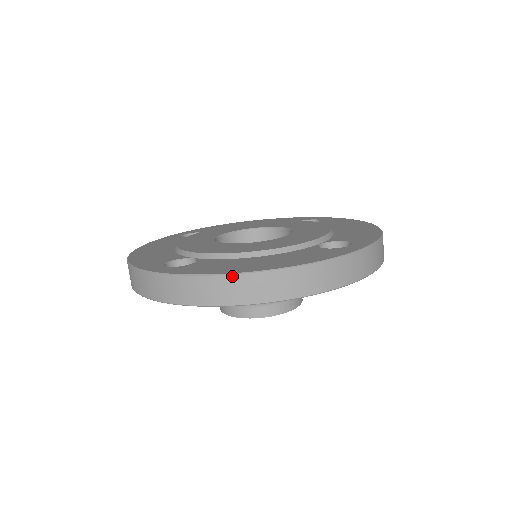
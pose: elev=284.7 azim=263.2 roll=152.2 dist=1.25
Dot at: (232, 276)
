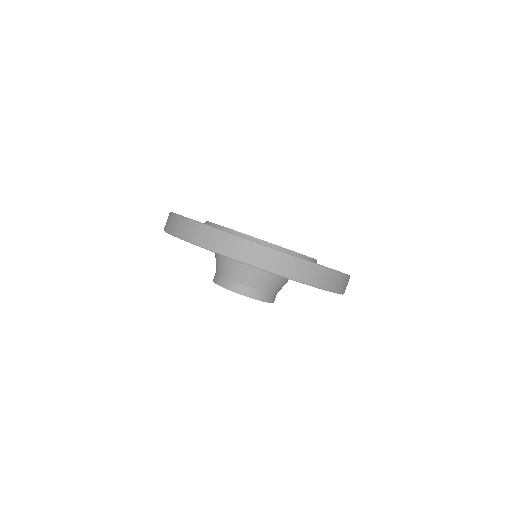
Dot at: (247, 241)
